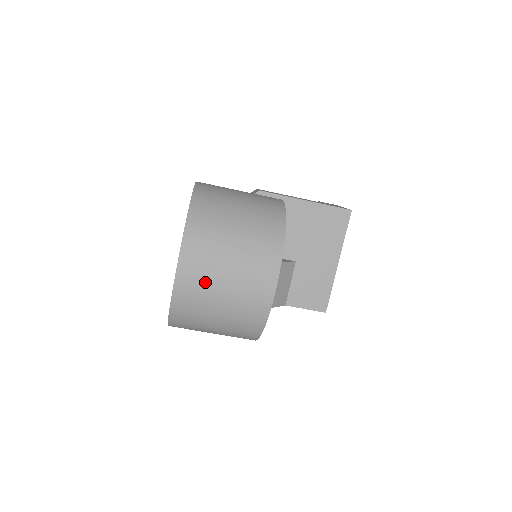
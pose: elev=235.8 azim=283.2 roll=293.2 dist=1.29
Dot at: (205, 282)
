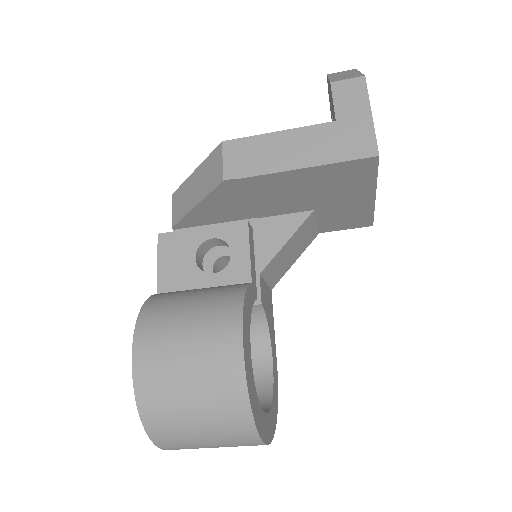
Dot at: occluded
